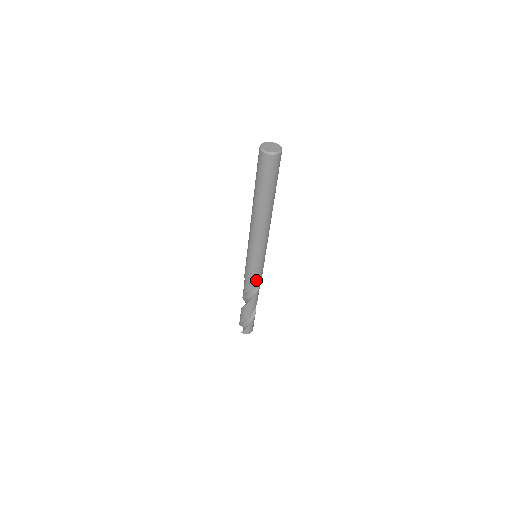
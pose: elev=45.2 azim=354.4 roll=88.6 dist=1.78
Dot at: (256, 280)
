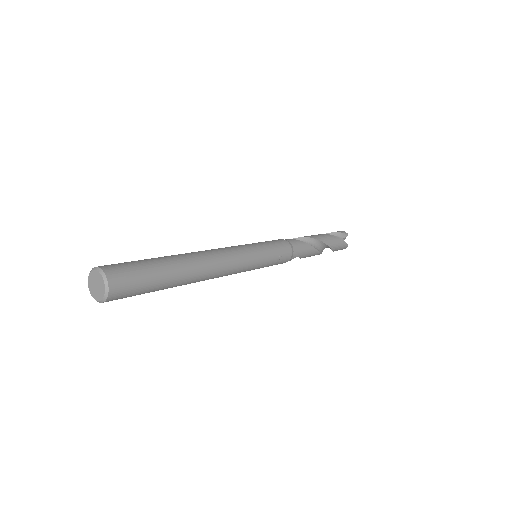
Dot at: occluded
